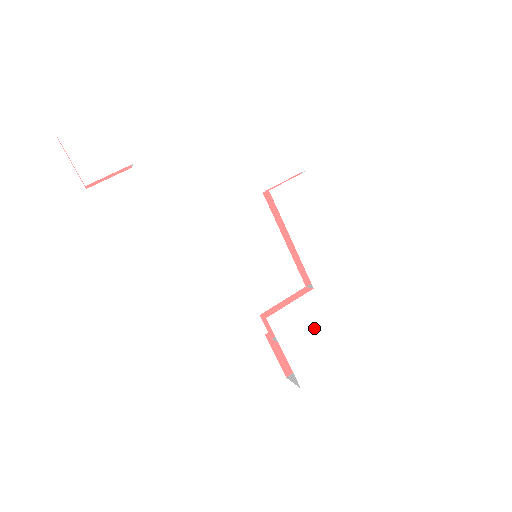
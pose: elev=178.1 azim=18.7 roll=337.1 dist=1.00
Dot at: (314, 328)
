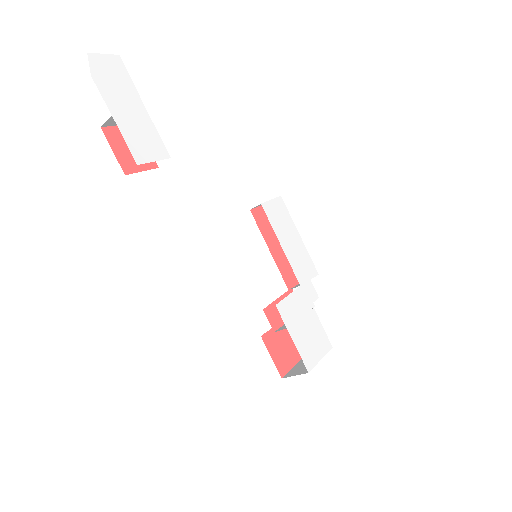
Dot at: (306, 319)
